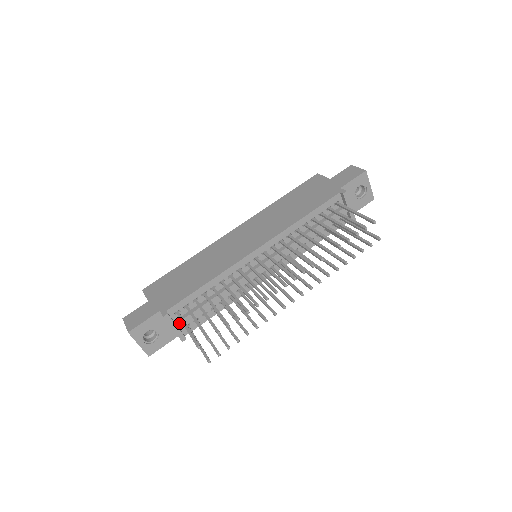
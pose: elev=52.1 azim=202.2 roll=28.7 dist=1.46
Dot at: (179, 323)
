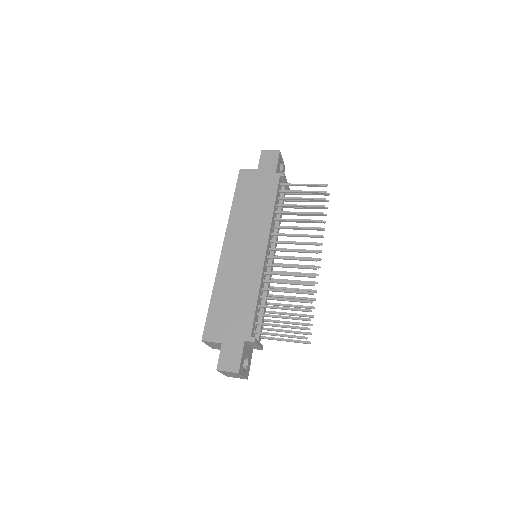
Dot at: (259, 338)
